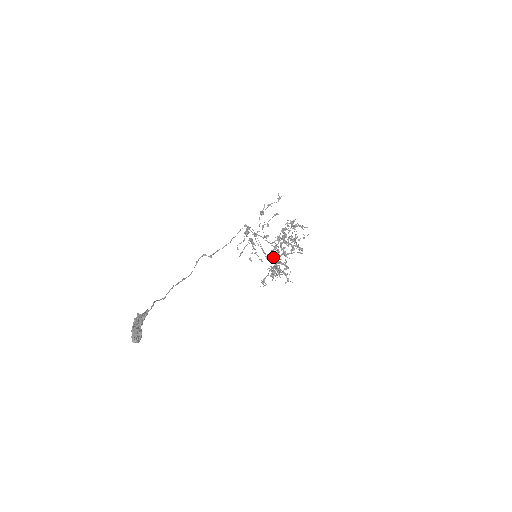
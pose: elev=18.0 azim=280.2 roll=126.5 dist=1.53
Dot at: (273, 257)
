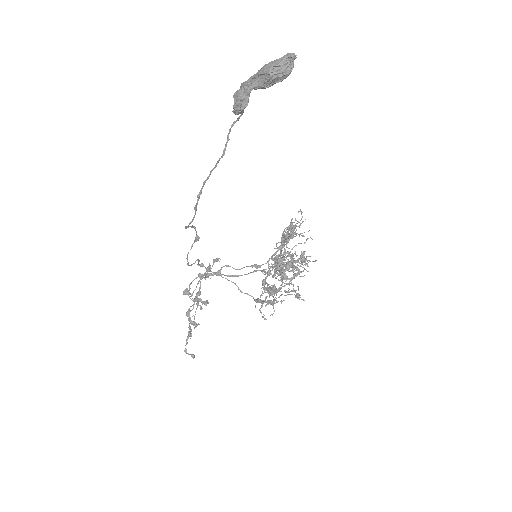
Dot at: (280, 258)
